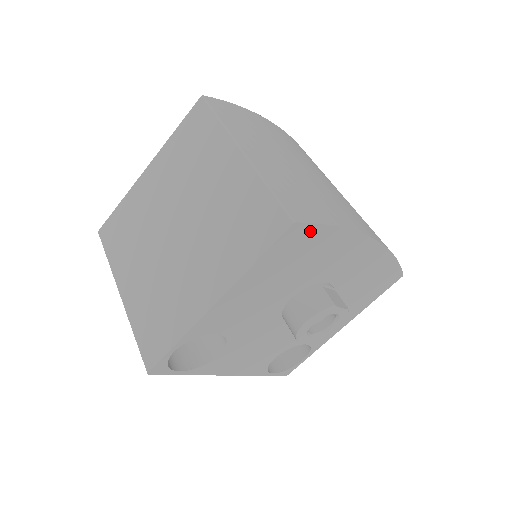
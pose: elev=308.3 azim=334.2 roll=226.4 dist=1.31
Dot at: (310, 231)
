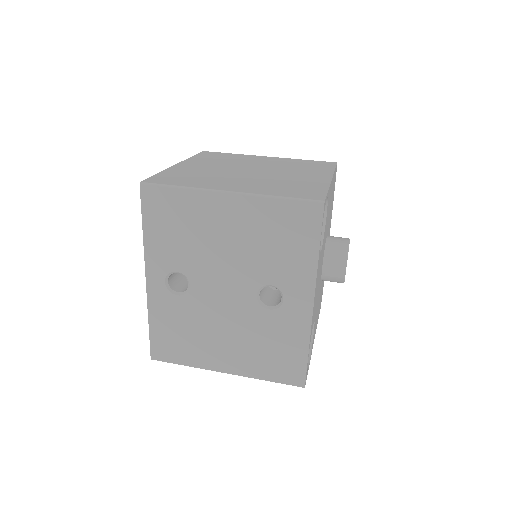
Dot at: (335, 180)
